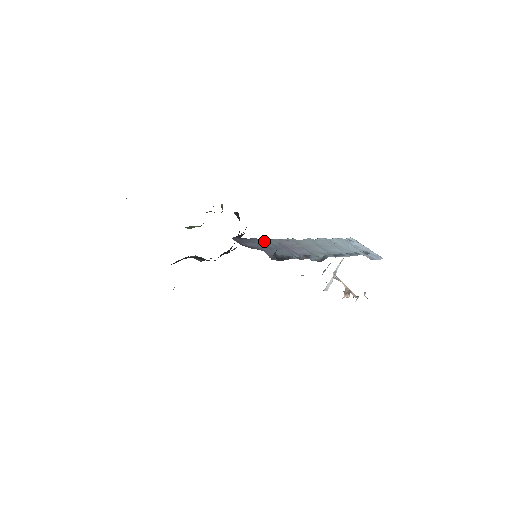
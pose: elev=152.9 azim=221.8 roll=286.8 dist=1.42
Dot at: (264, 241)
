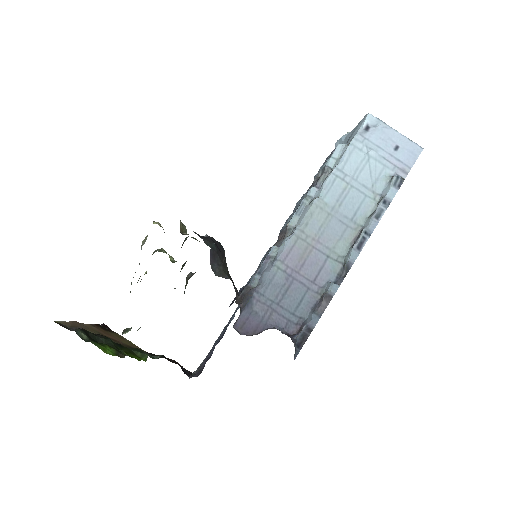
Dot at: (267, 289)
